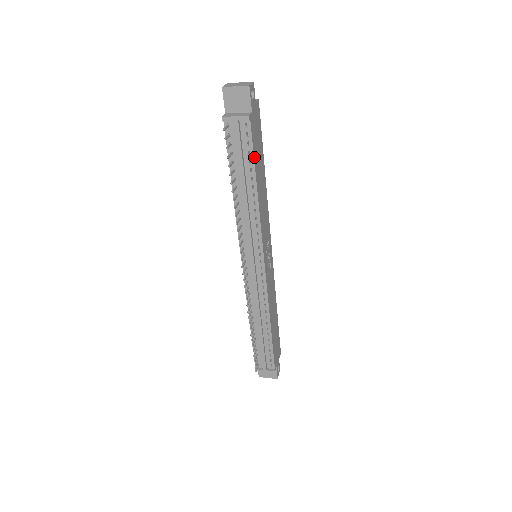
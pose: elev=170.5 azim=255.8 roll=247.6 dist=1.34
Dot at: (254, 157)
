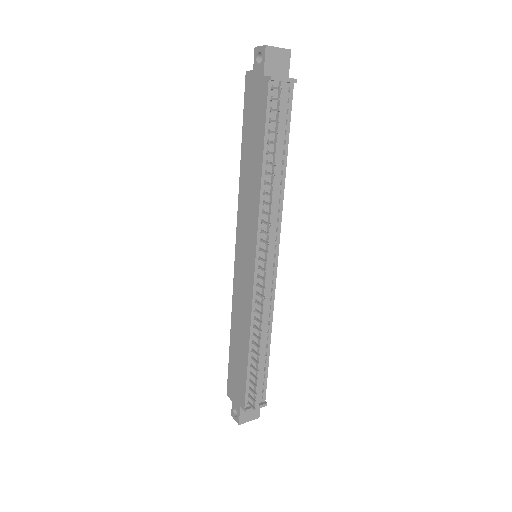
Dot at: (288, 128)
